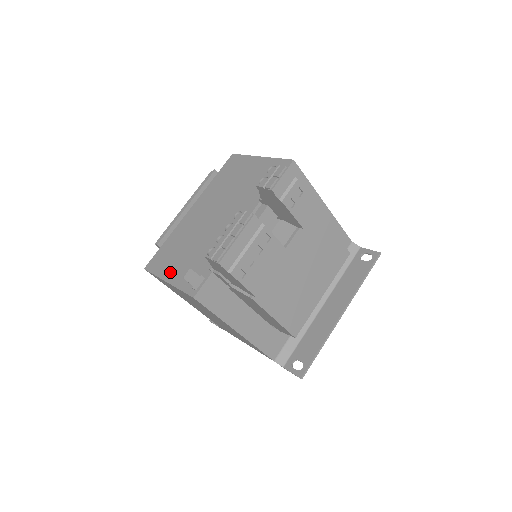
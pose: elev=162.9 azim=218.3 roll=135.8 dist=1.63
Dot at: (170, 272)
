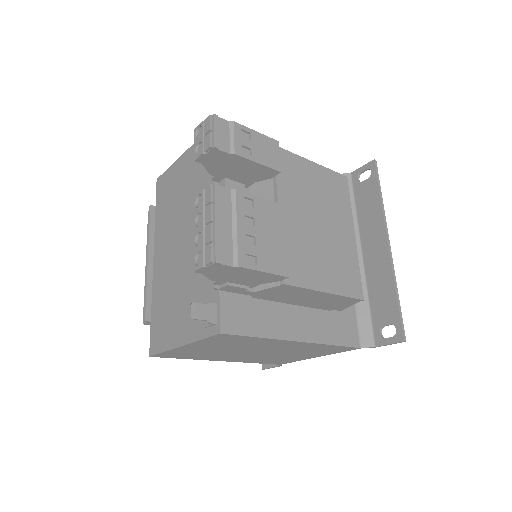
Dot at: (177, 334)
